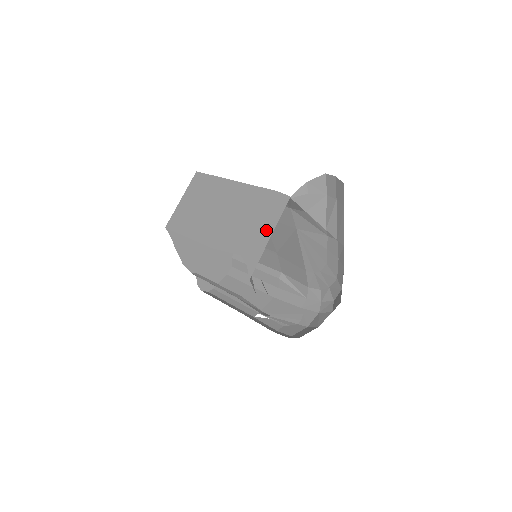
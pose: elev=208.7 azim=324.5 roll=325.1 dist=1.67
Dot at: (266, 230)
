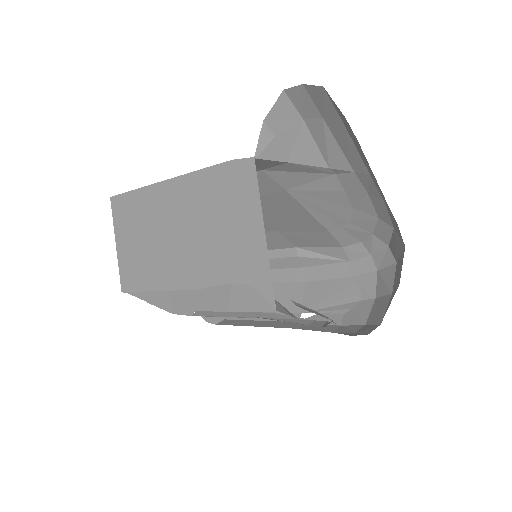
Dot at: (252, 226)
